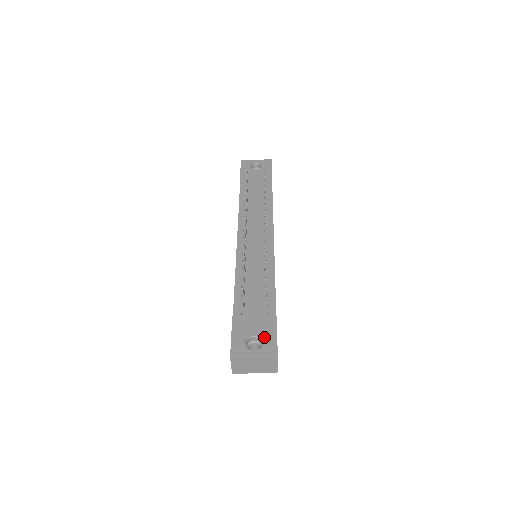
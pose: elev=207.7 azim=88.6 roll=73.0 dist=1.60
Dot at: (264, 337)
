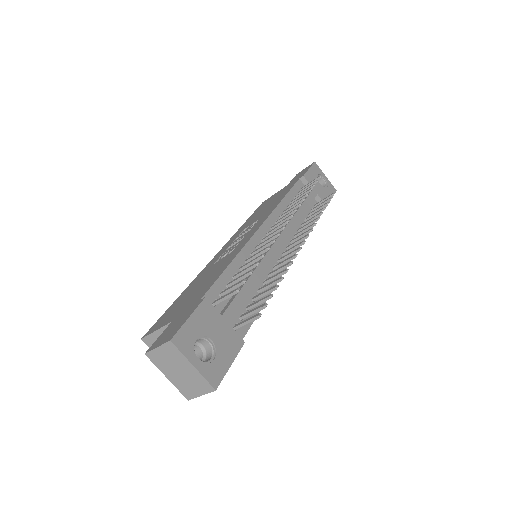
Dot at: (219, 353)
